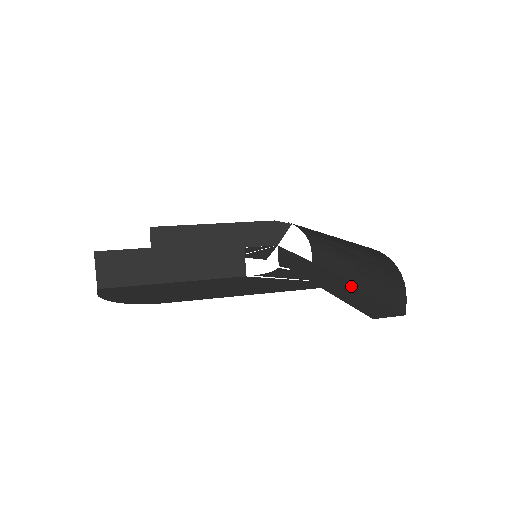
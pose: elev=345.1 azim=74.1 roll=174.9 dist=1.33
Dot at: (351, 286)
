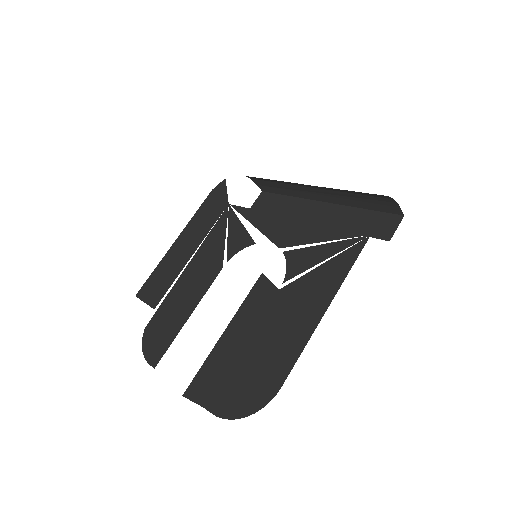
Dot at: (325, 202)
